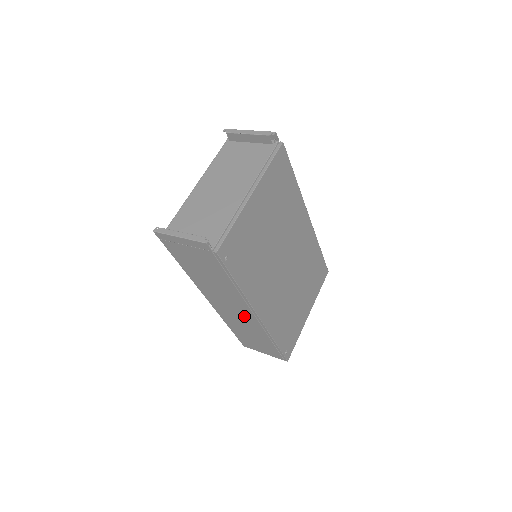
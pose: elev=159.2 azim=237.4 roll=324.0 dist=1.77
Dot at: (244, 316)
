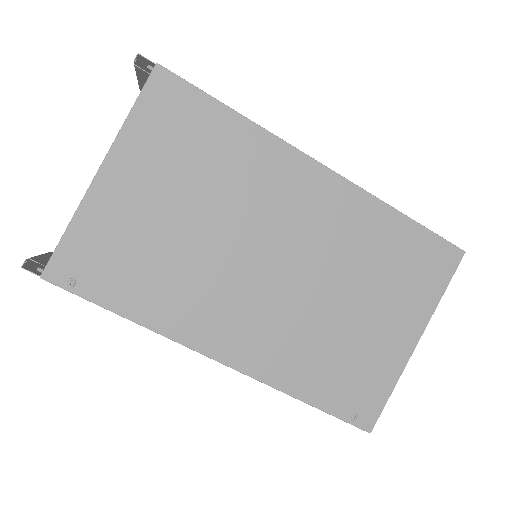
Dot at: occluded
